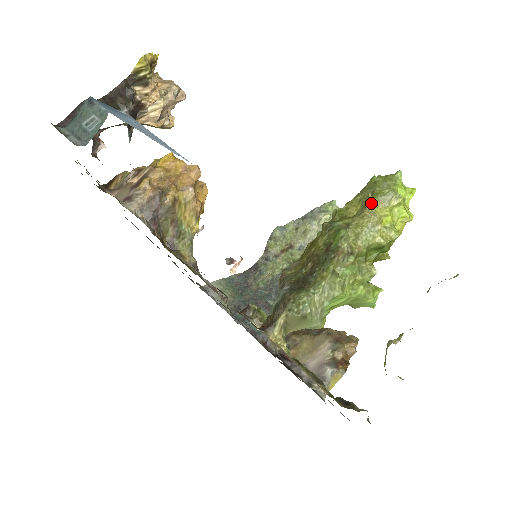
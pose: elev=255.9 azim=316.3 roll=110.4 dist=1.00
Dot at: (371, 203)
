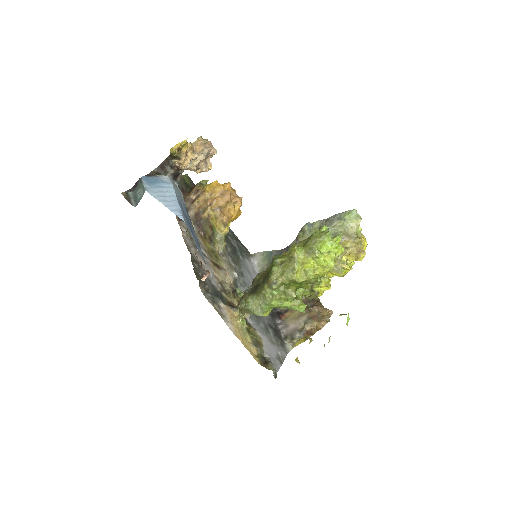
Dot at: (295, 254)
